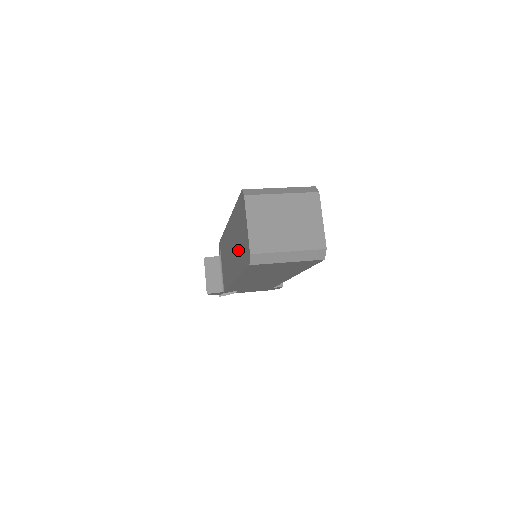
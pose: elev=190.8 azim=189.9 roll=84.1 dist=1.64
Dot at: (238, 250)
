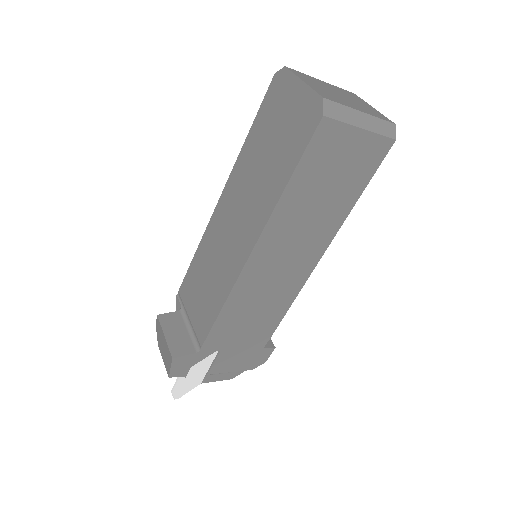
Dot at: (268, 171)
